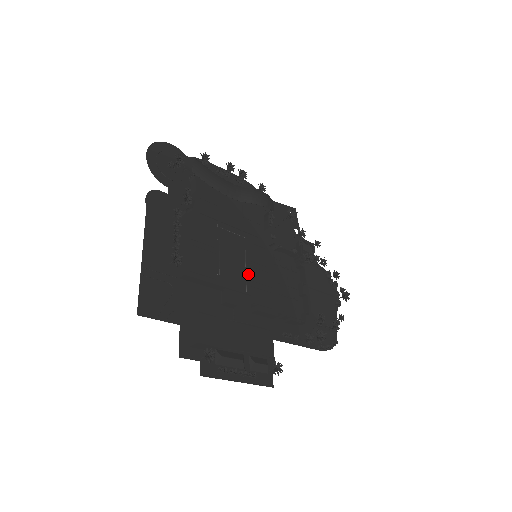
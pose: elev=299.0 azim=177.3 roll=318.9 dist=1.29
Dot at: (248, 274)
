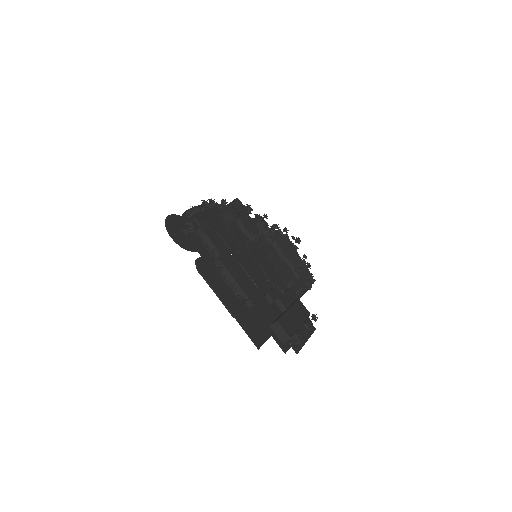
Dot at: (262, 272)
